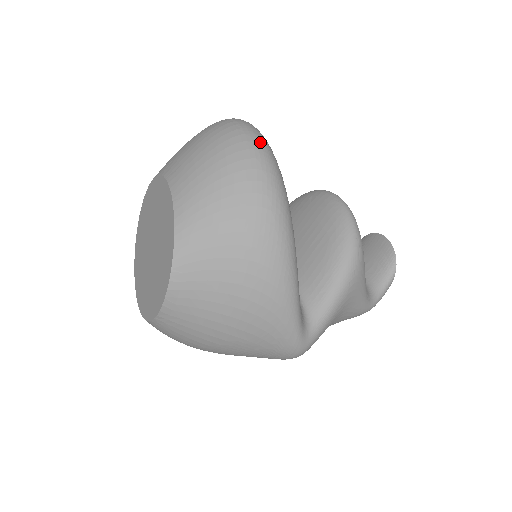
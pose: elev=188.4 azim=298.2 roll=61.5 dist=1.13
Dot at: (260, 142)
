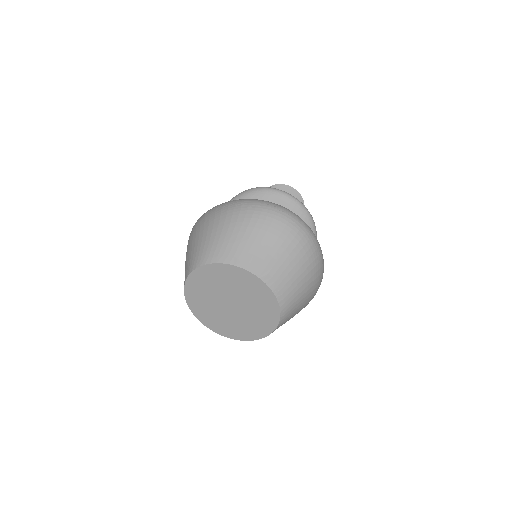
Dot at: (316, 240)
